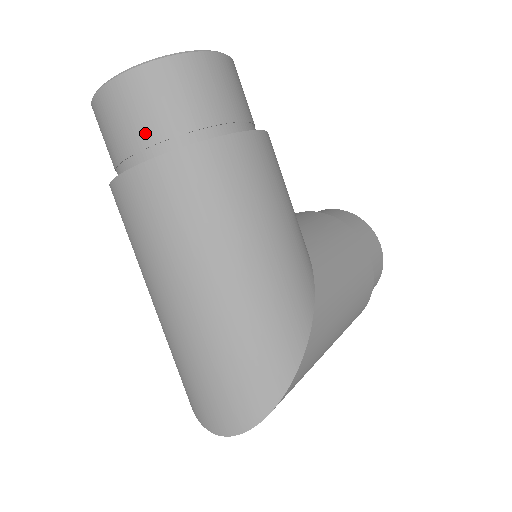
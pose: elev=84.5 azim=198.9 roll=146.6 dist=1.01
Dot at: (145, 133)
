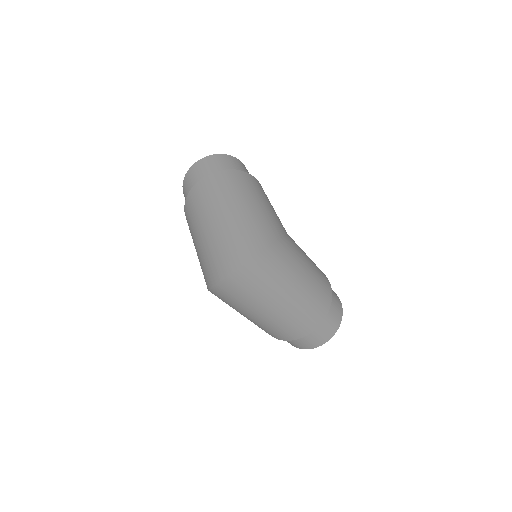
Dot at: (209, 171)
